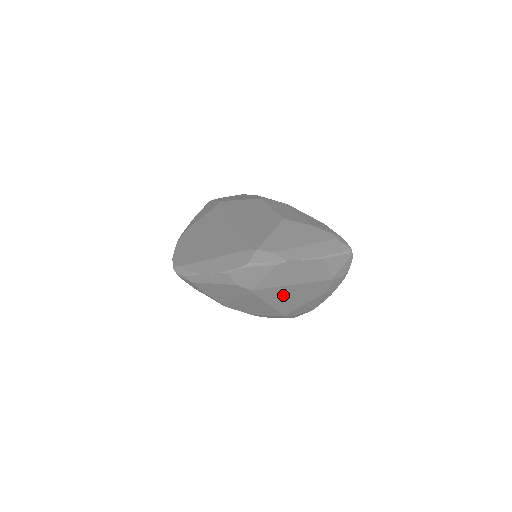
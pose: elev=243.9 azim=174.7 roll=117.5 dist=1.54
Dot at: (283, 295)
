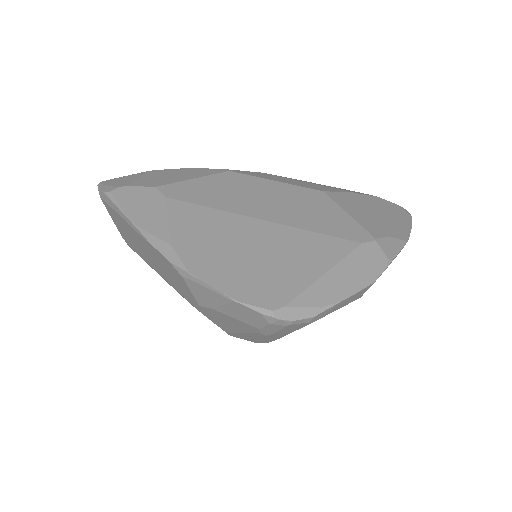
Dot at: occluded
